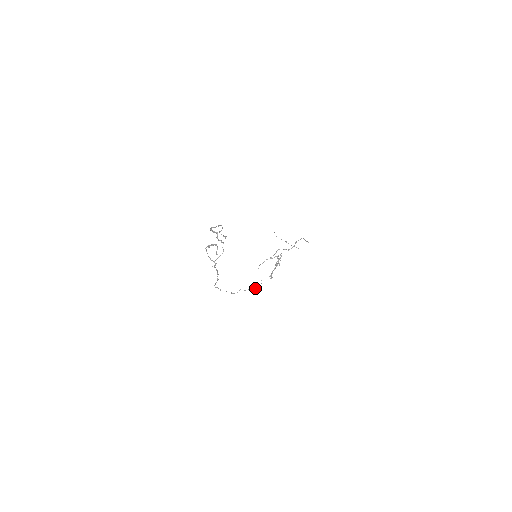
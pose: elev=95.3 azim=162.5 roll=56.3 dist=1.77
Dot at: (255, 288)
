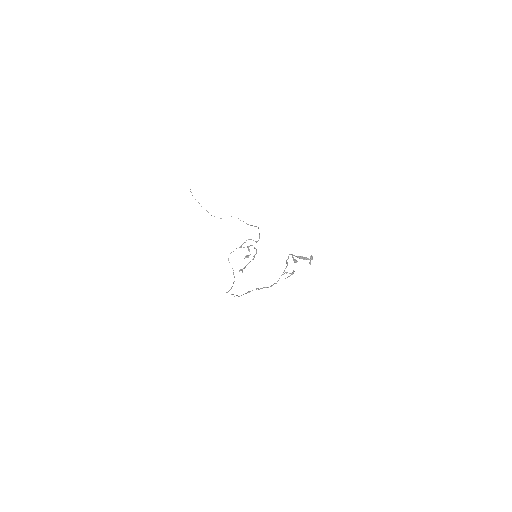
Dot at: (233, 283)
